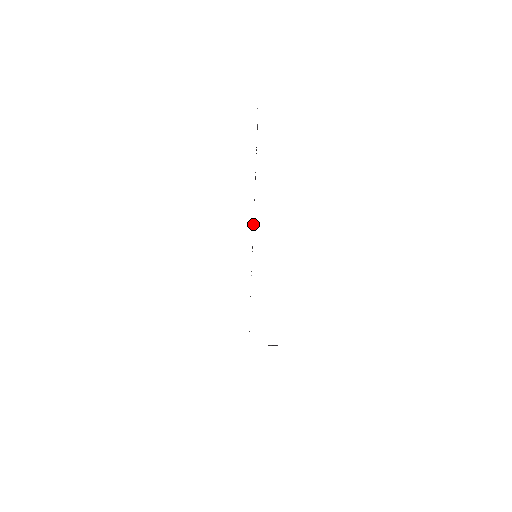
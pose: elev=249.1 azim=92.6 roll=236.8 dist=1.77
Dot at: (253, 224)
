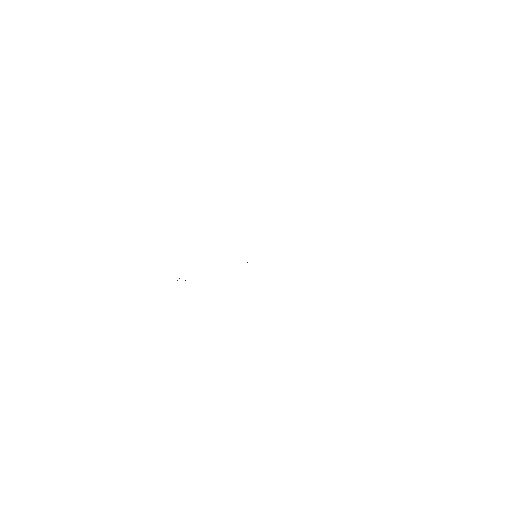
Dot at: occluded
